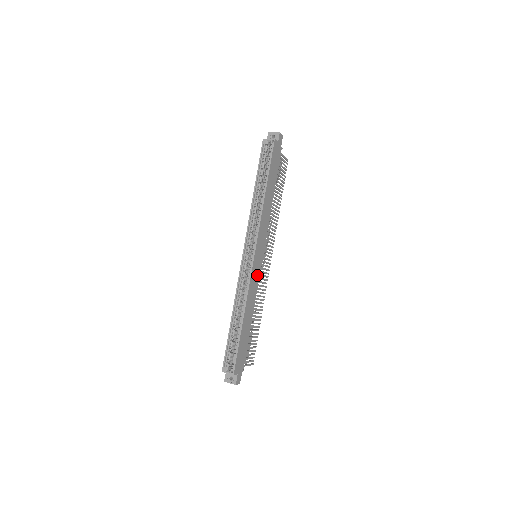
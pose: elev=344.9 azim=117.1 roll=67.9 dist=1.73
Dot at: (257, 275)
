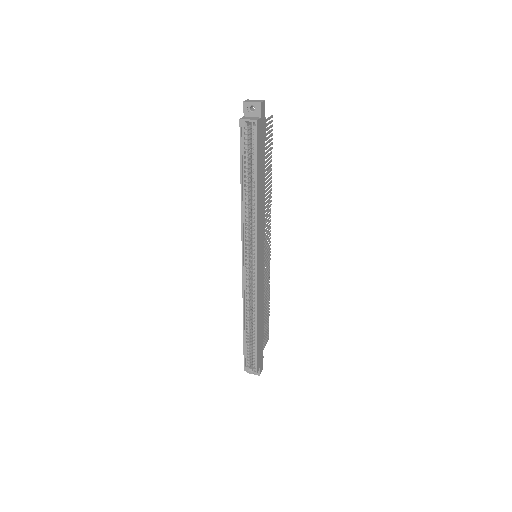
Dot at: (262, 278)
